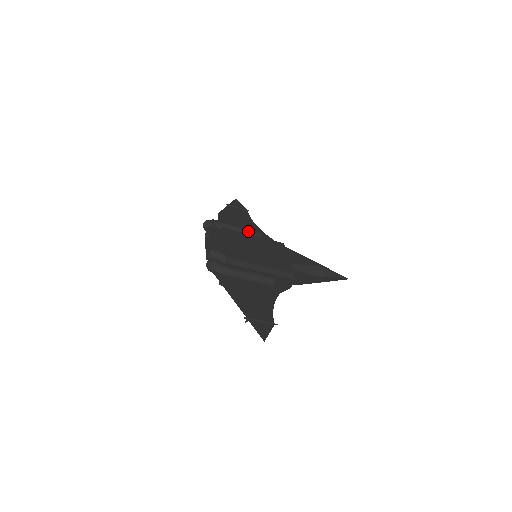
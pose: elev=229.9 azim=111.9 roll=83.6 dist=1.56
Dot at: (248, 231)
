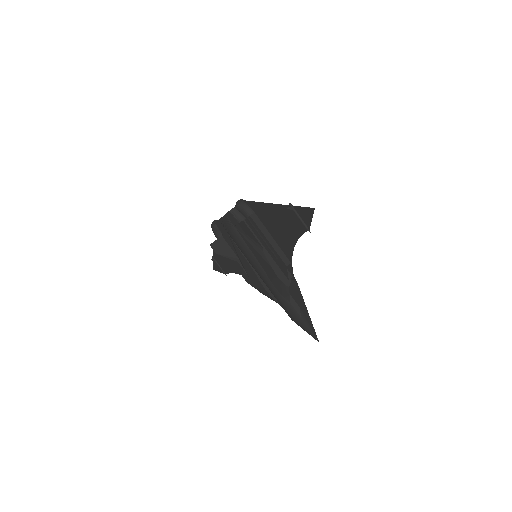
Dot at: occluded
